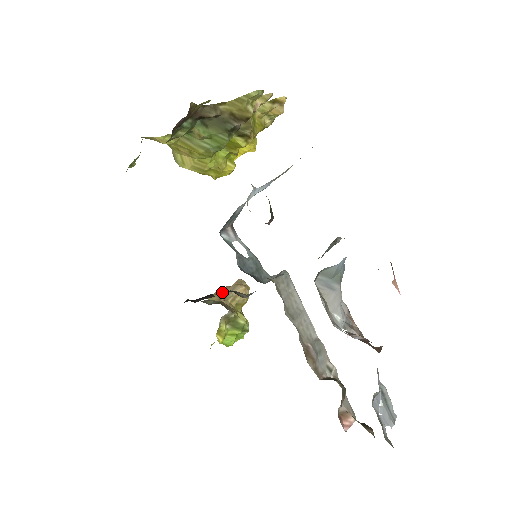
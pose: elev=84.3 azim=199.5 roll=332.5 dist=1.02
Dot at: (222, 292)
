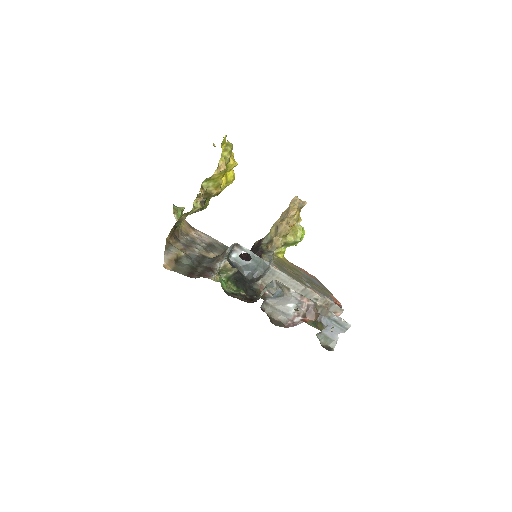
Dot at: (276, 226)
